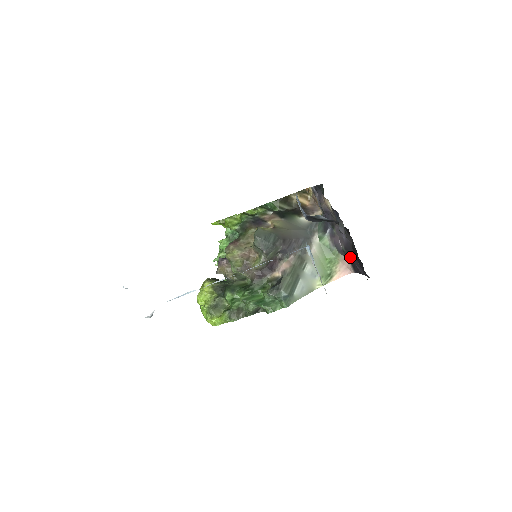
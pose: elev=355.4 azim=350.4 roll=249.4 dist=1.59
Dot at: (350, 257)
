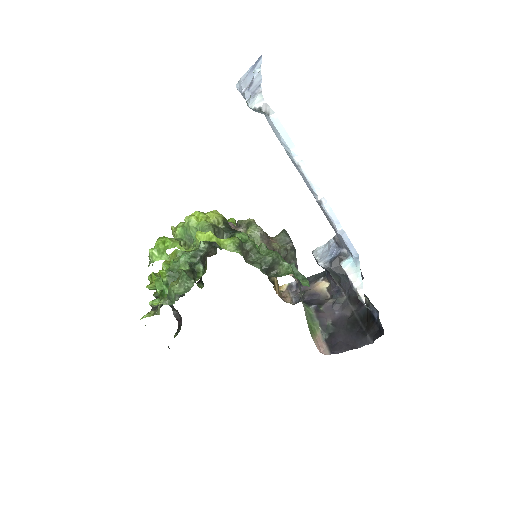
Dot at: (335, 333)
